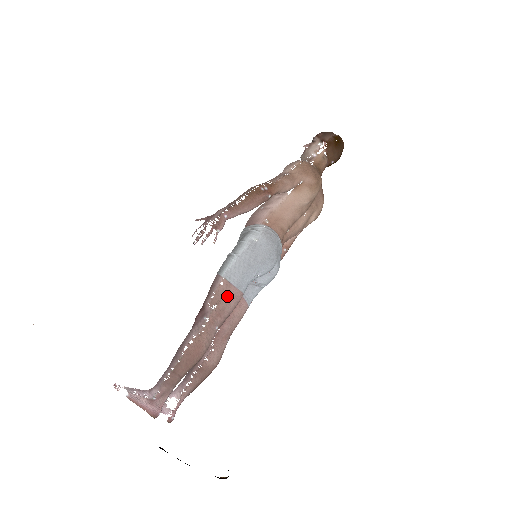
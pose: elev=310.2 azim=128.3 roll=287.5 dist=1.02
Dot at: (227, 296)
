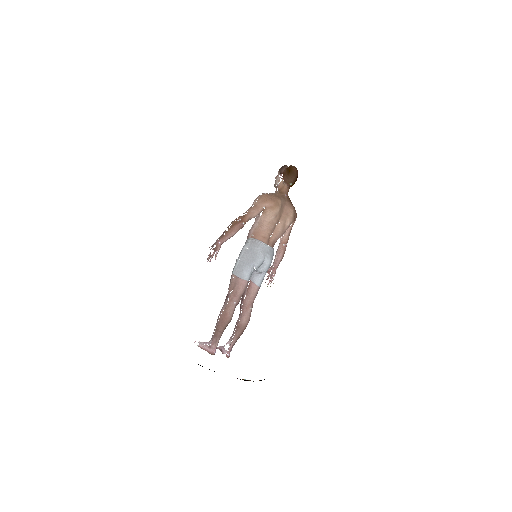
Dot at: (237, 284)
